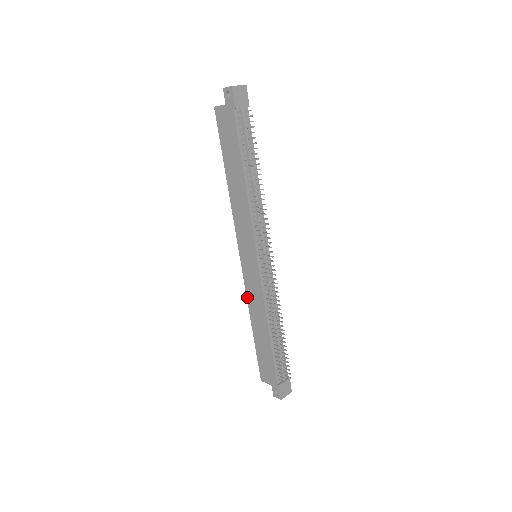
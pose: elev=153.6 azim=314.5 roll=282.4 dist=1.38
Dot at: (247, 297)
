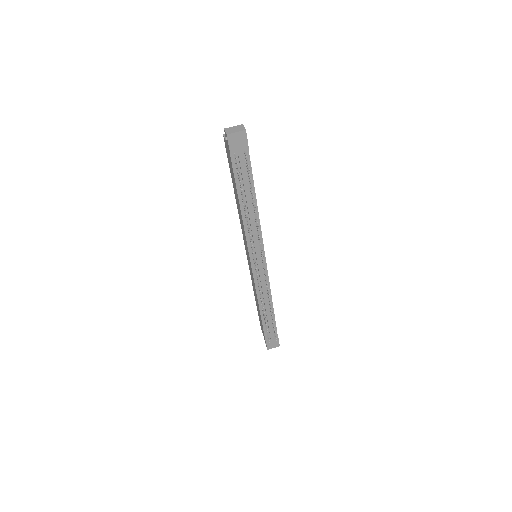
Dot at: occluded
